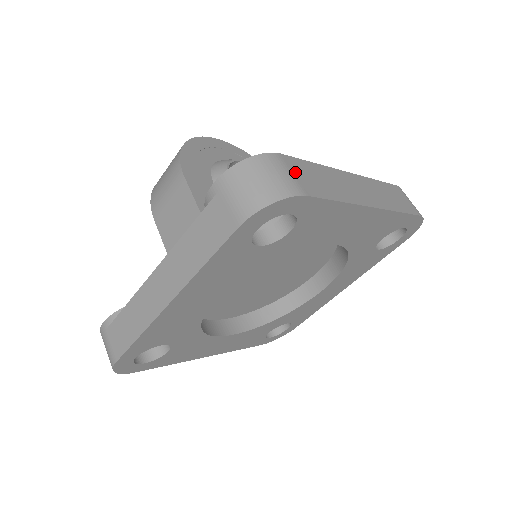
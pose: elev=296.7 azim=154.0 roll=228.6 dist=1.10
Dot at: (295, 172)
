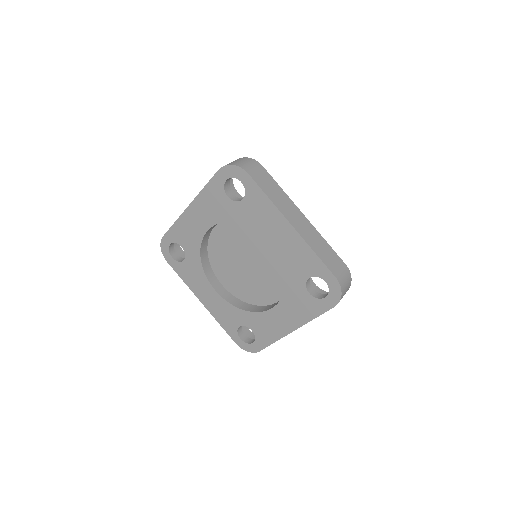
Dot at: (258, 171)
